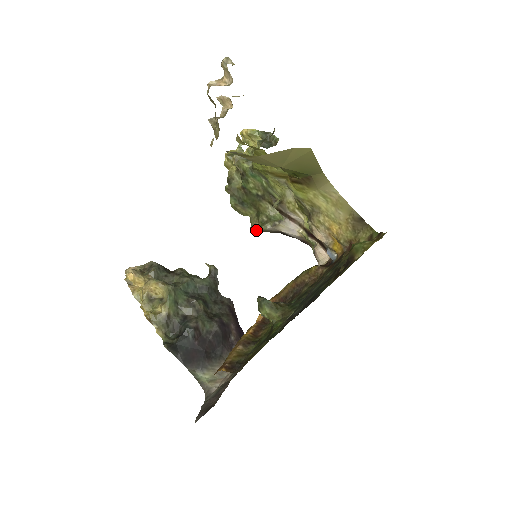
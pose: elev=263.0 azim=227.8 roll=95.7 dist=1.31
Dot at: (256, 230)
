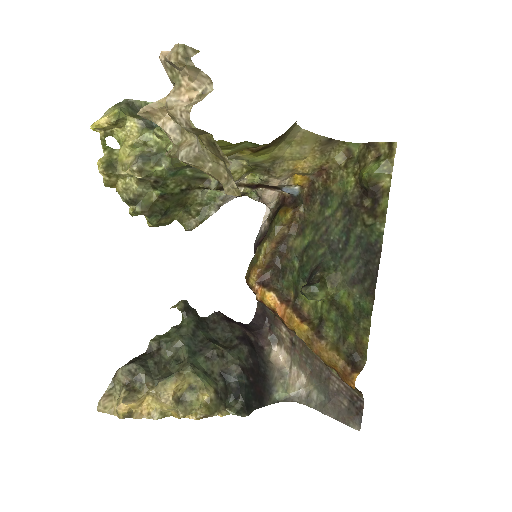
Dot at: (195, 227)
